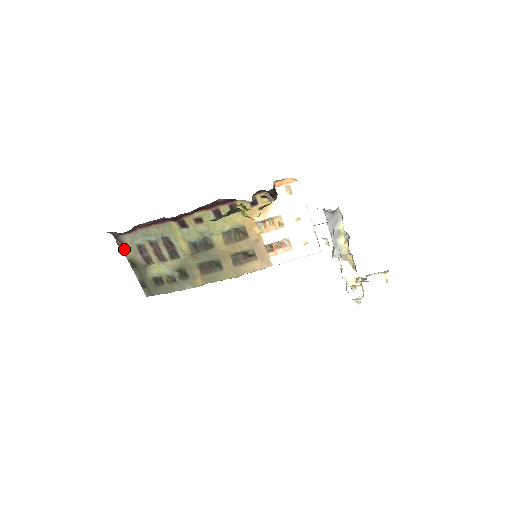
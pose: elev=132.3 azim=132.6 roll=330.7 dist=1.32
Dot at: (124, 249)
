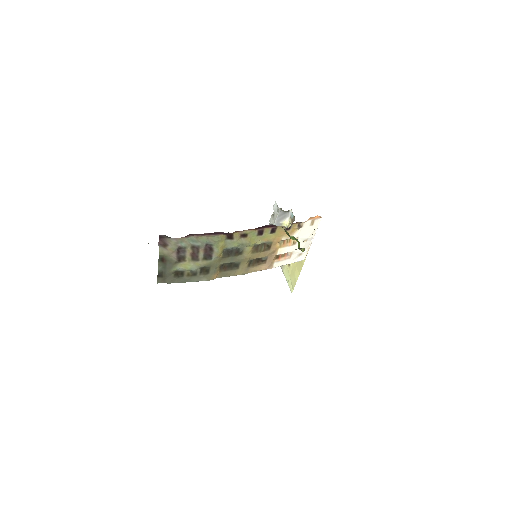
Dot at: (162, 248)
